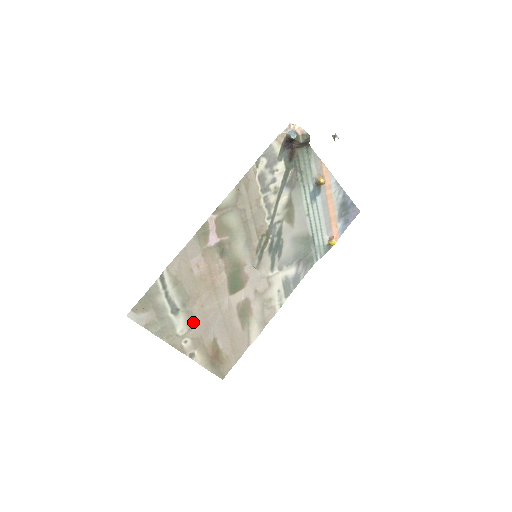
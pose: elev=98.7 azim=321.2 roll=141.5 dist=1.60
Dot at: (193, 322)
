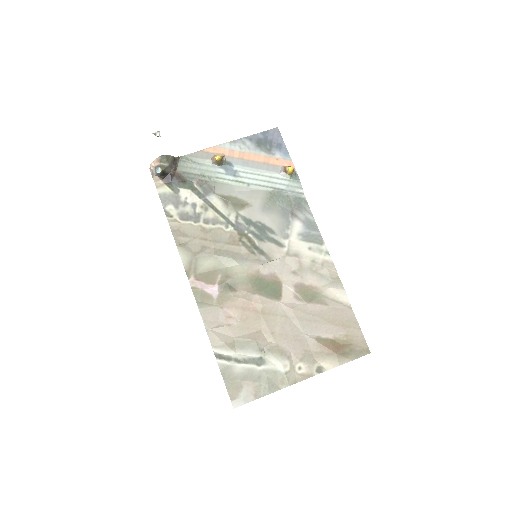
Dot at: (283, 351)
